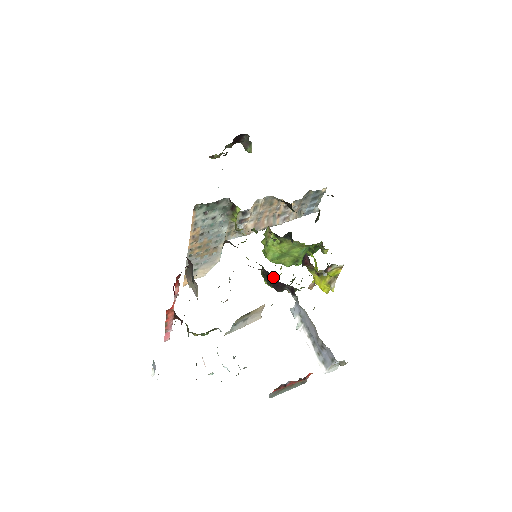
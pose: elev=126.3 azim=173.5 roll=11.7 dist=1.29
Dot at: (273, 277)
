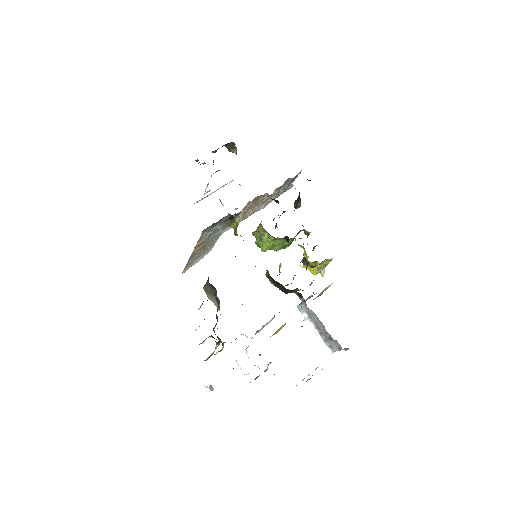
Dot at: (282, 285)
